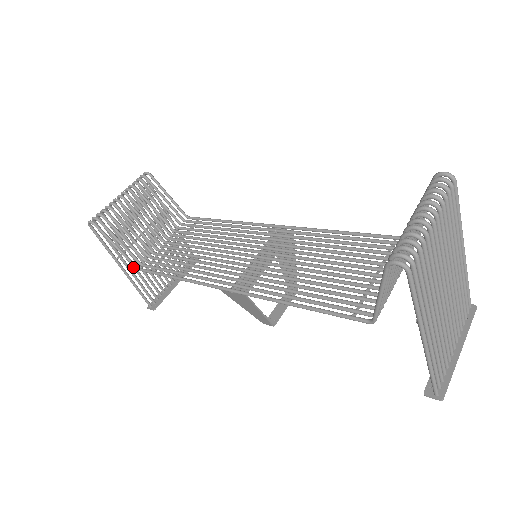
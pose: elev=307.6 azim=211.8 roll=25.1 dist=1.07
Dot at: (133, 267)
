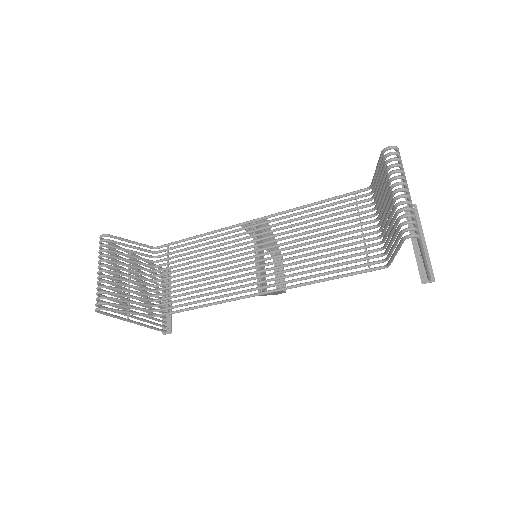
Dot at: occluded
